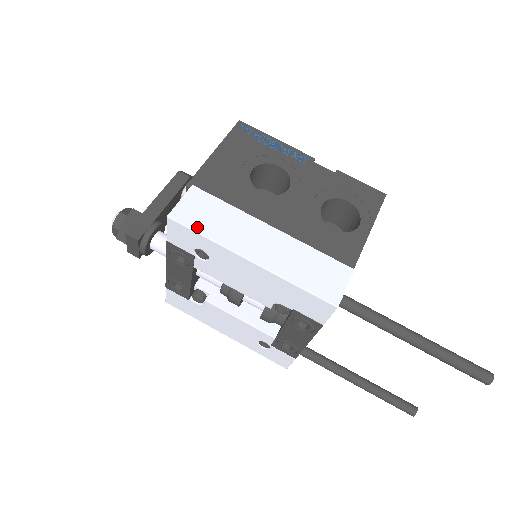
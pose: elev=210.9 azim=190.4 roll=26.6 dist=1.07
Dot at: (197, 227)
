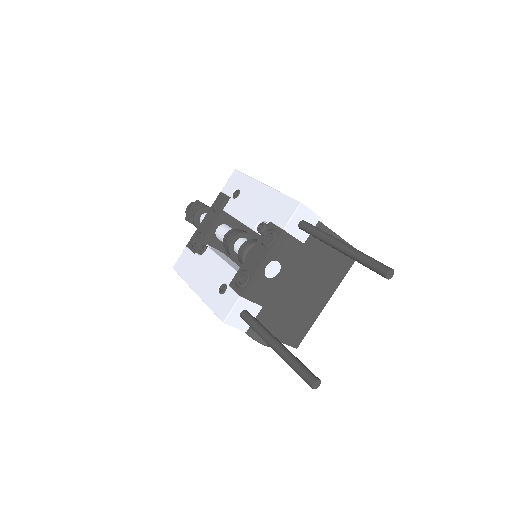
Dot at: (246, 175)
